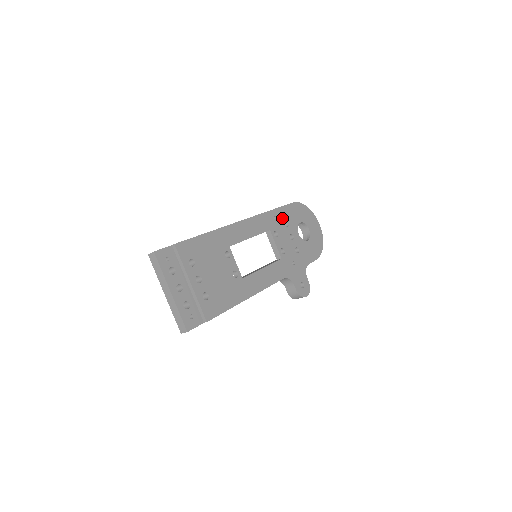
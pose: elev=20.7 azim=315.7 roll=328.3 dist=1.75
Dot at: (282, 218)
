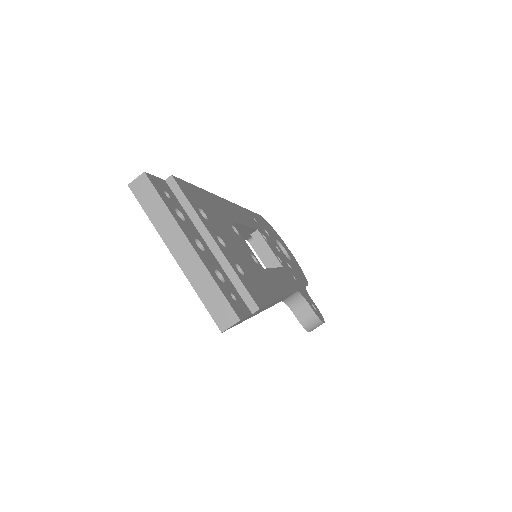
Dot at: (260, 224)
